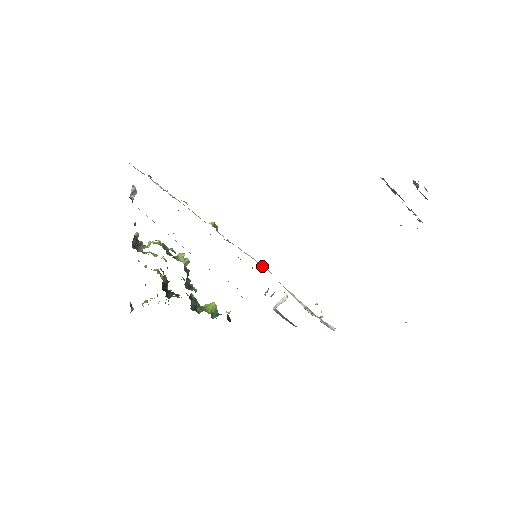
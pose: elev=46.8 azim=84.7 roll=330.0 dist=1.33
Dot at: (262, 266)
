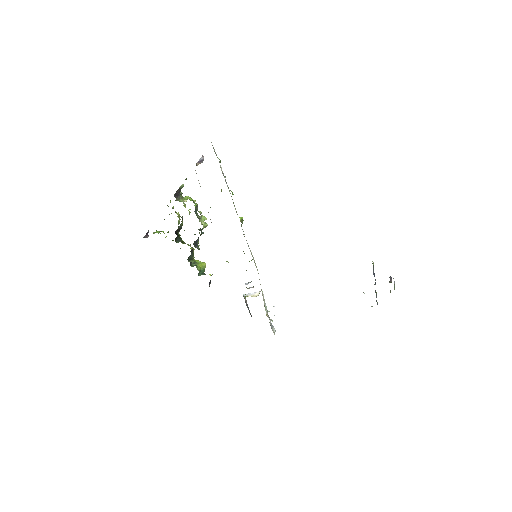
Dot at: (256, 266)
